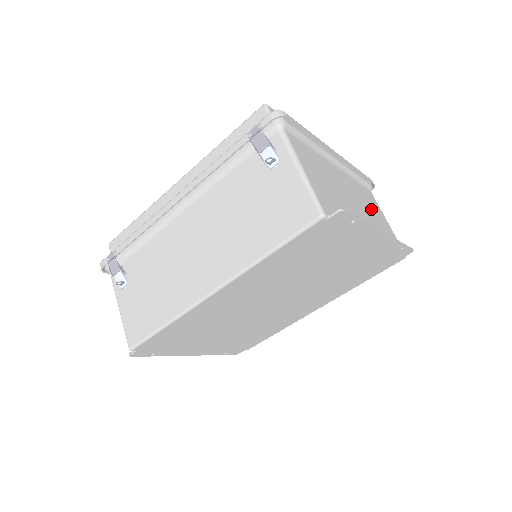
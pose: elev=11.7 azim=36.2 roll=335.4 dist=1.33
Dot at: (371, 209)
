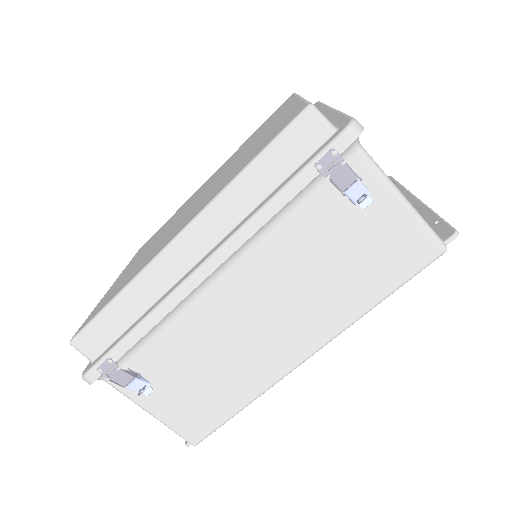
Dot at: occluded
